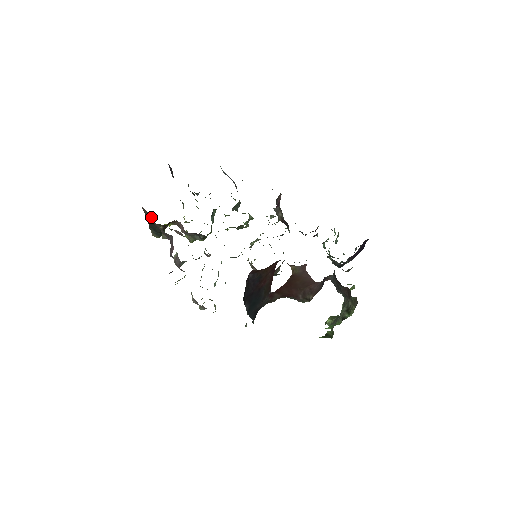
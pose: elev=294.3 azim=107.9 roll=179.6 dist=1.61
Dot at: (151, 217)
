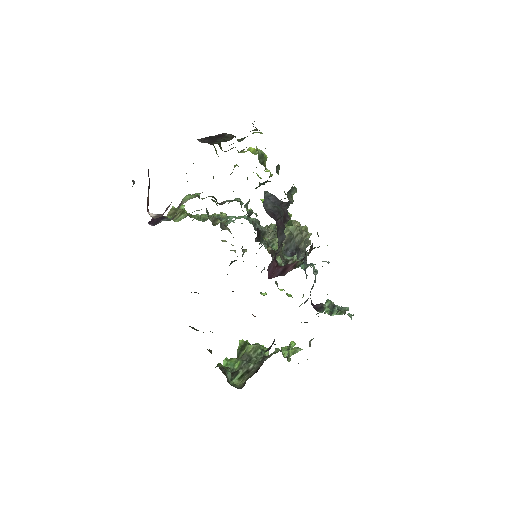
Dot at: occluded
